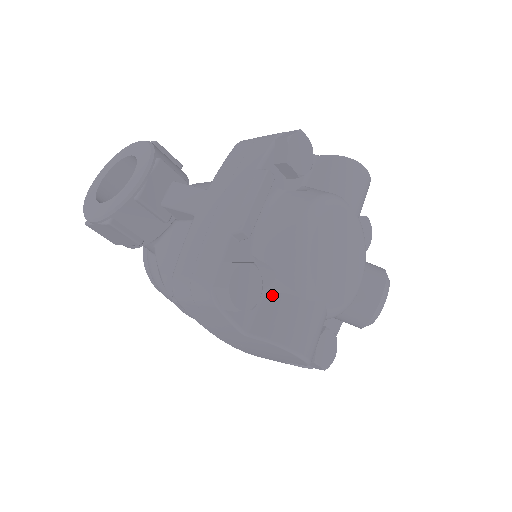
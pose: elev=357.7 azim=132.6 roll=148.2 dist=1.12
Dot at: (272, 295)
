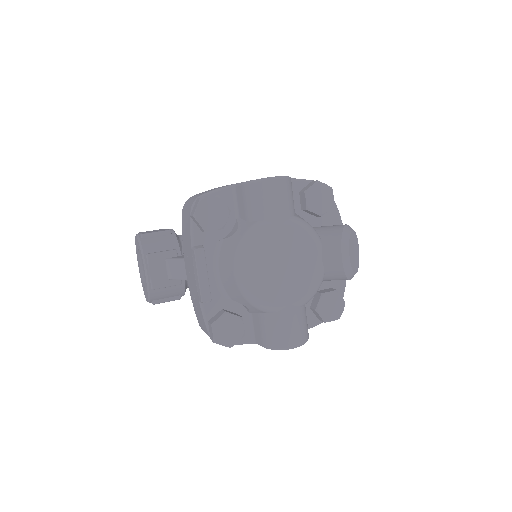
Dot at: (255, 315)
